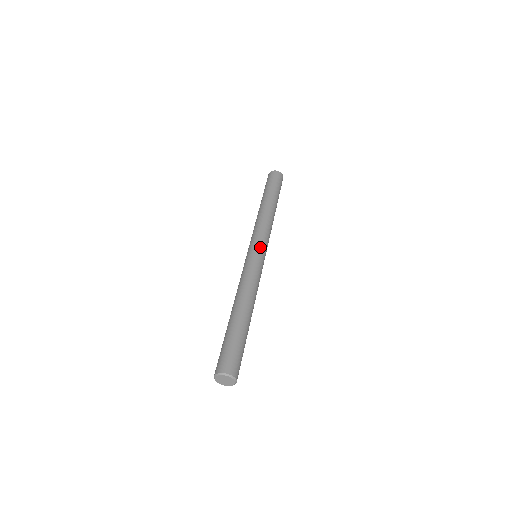
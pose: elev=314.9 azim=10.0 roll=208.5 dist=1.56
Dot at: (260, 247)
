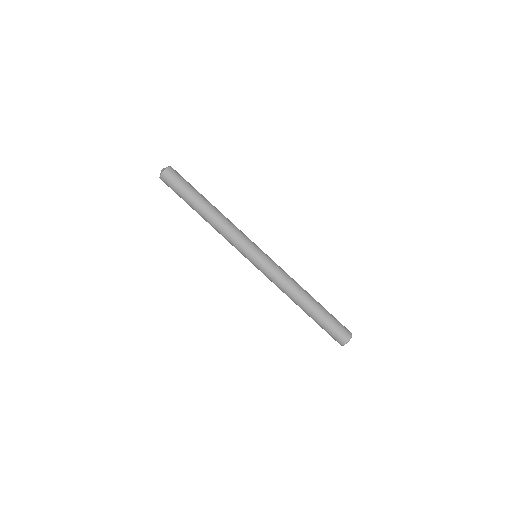
Dot at: (253, 254)
